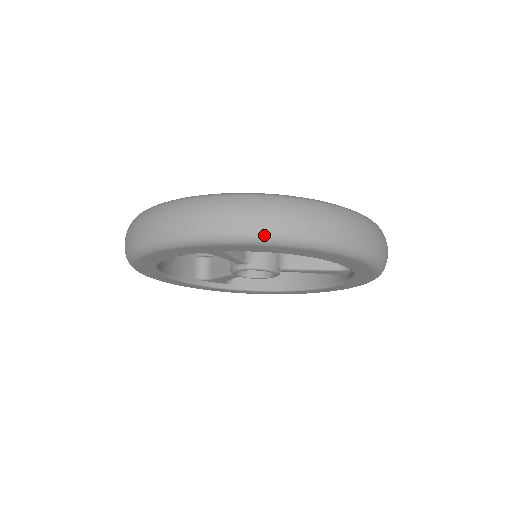
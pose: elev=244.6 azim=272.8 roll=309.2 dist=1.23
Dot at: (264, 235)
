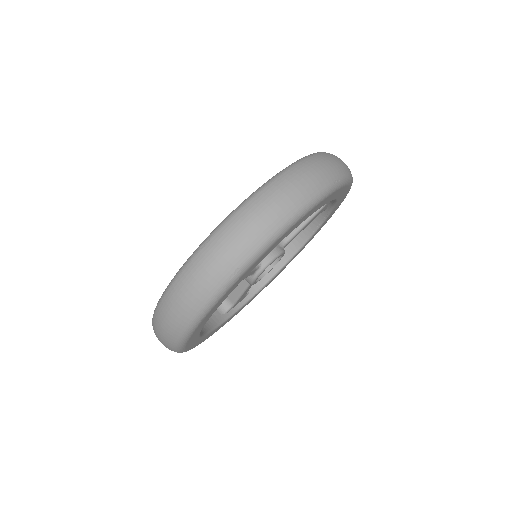
Dot at: (270, 235)
